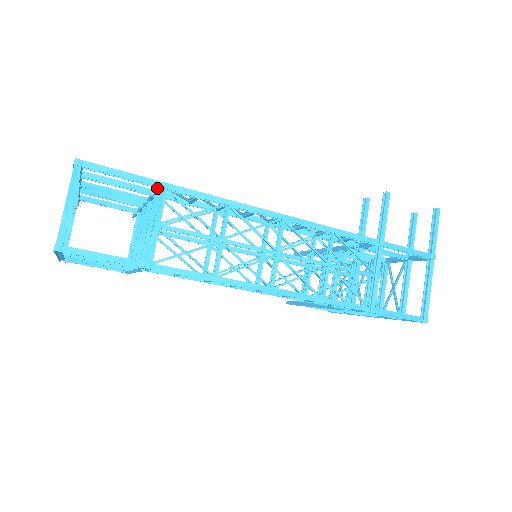
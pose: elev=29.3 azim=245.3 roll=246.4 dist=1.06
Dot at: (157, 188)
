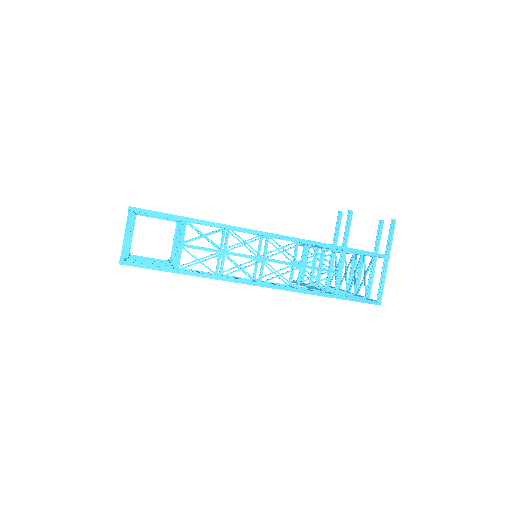
Dot at: occluded
